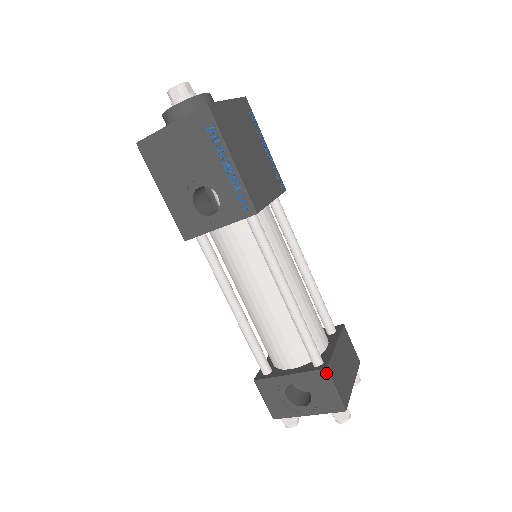
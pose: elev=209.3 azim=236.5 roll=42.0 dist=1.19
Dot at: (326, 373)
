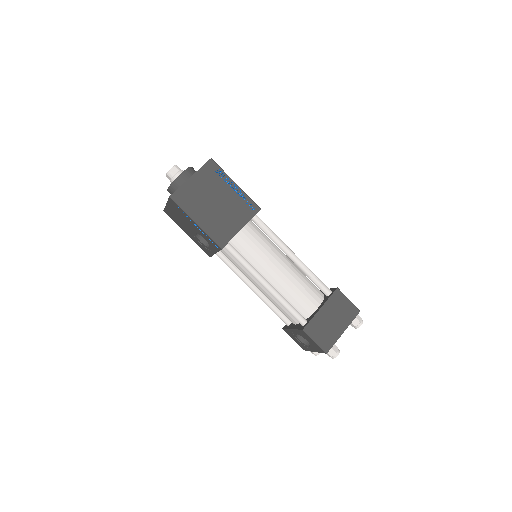
Dot at: (304, 332)
